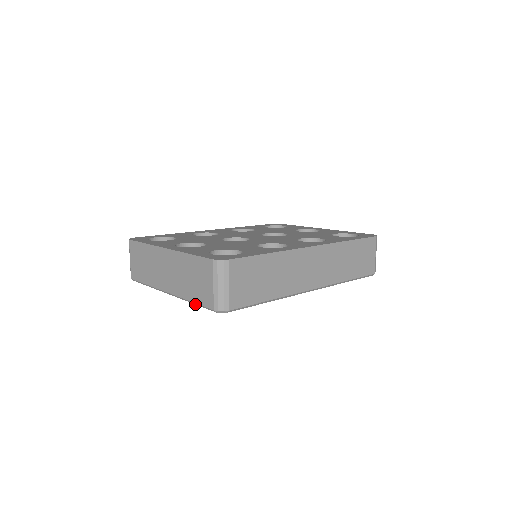
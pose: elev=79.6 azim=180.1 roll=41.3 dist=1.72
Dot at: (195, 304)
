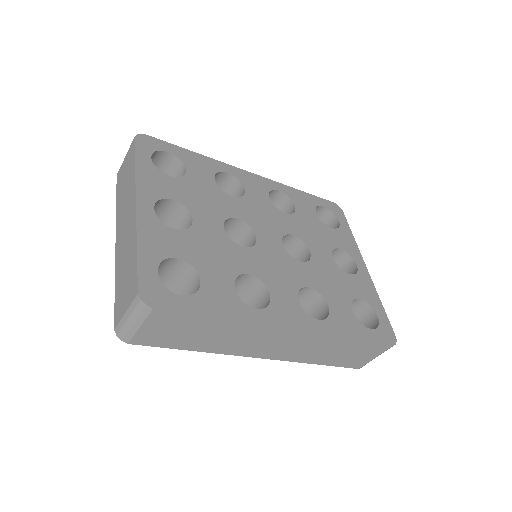
Dot at: occluded
